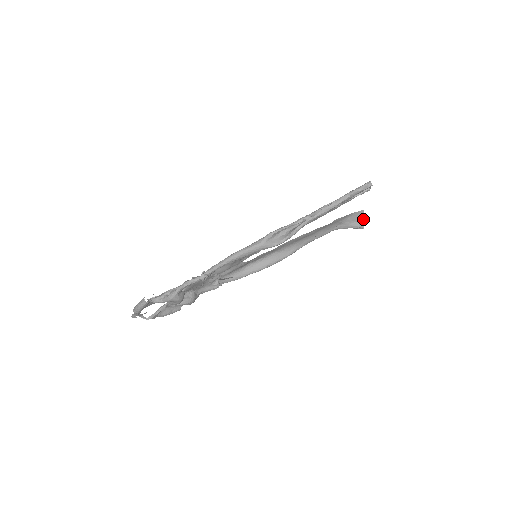
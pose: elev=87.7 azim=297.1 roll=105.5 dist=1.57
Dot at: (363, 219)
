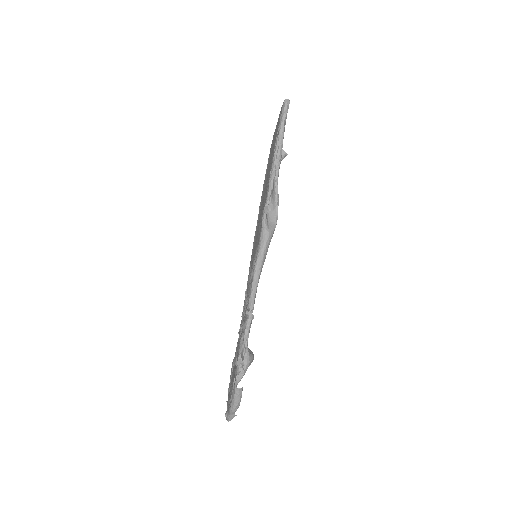
Dot at: occluded
